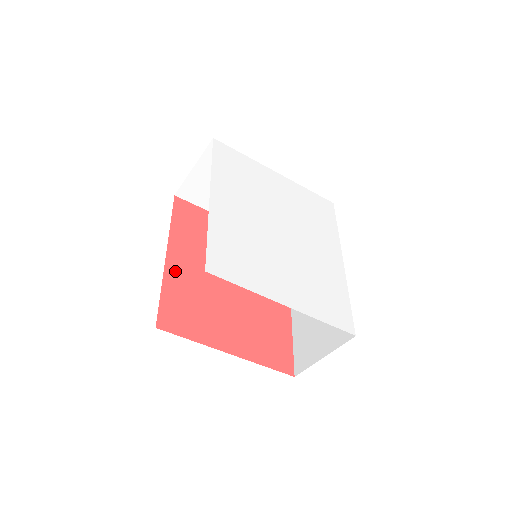
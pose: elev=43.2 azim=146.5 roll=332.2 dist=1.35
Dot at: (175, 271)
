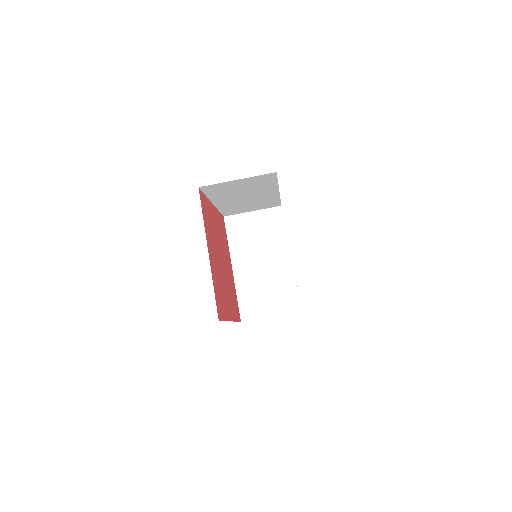
Dot at: (212, 210)
